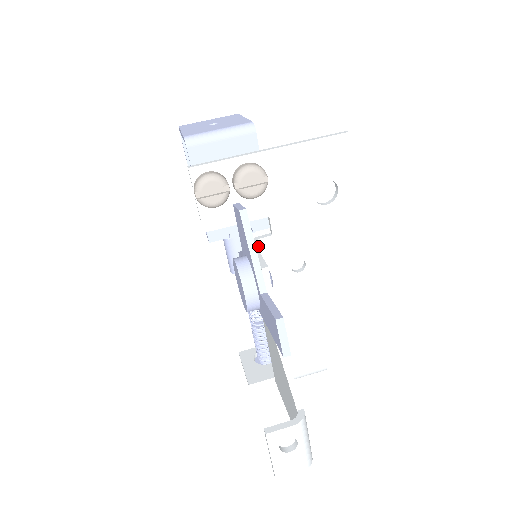
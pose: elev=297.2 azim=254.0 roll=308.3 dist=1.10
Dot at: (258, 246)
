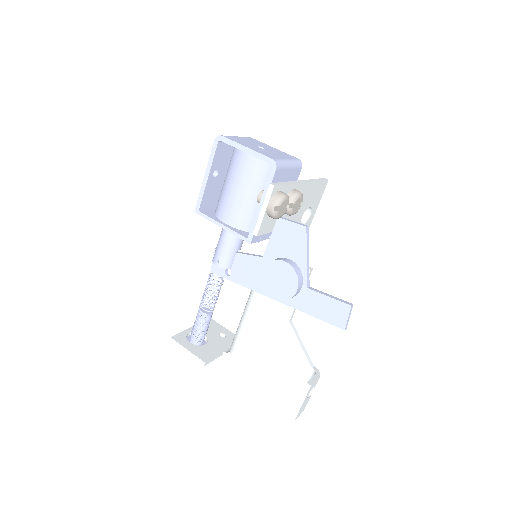
Dot at: occluded
